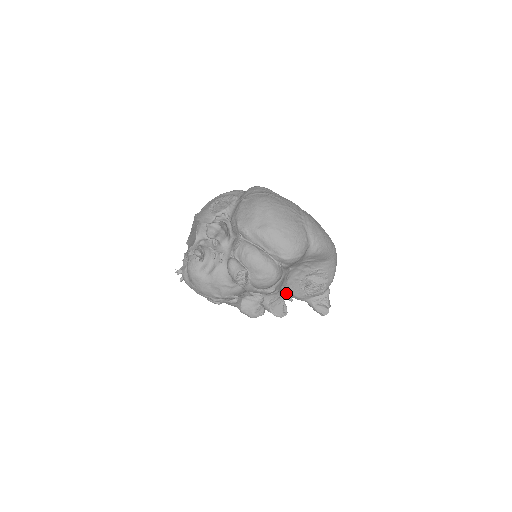
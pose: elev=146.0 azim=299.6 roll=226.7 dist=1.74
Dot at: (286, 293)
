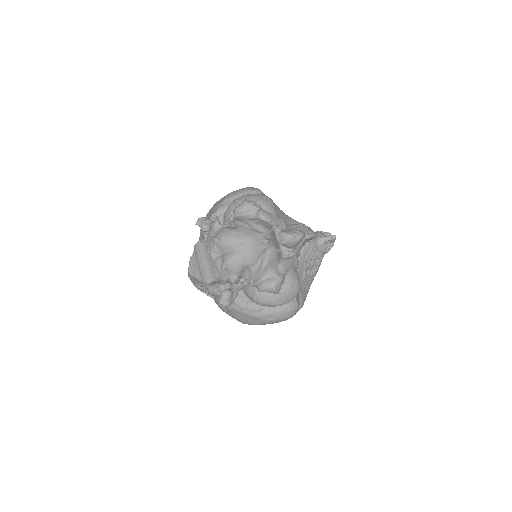
Dot at: occluded
